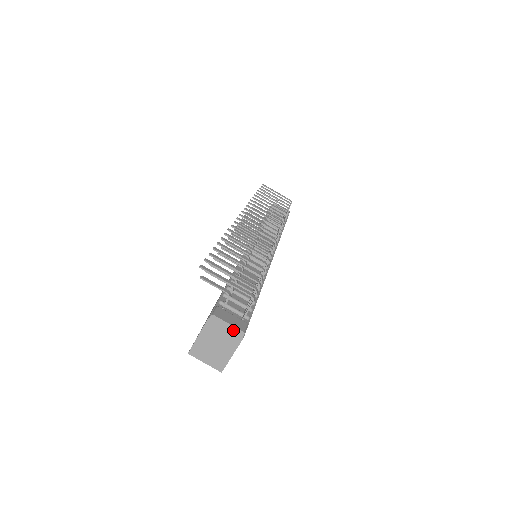
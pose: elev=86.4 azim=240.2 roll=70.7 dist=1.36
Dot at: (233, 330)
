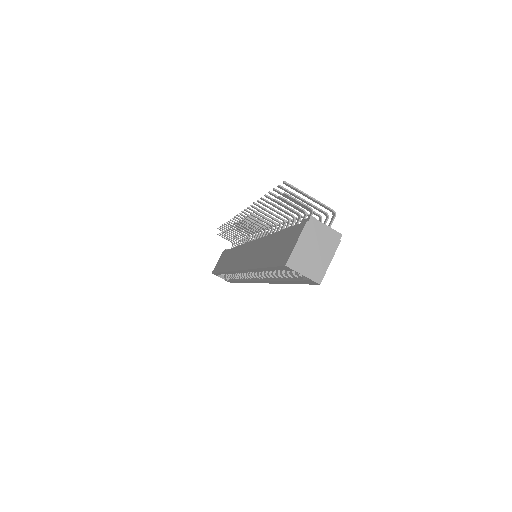
Dot at: (331, 232)
